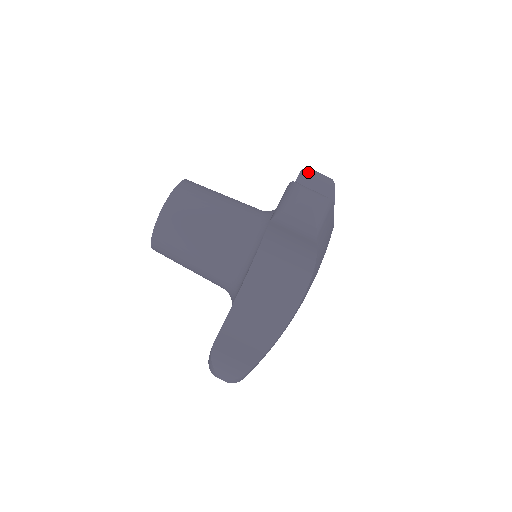
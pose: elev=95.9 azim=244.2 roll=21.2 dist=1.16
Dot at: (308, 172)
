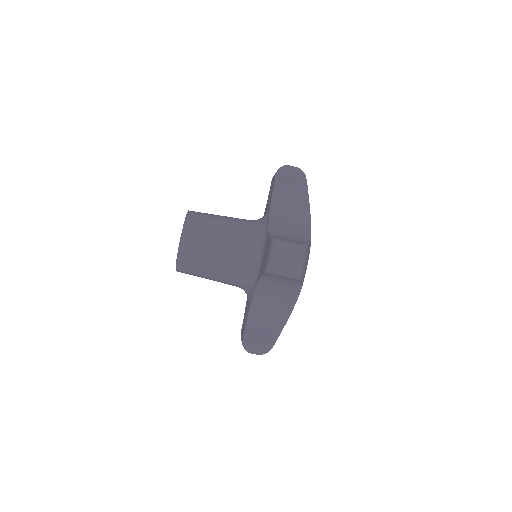
Dot at: (282, 173)
